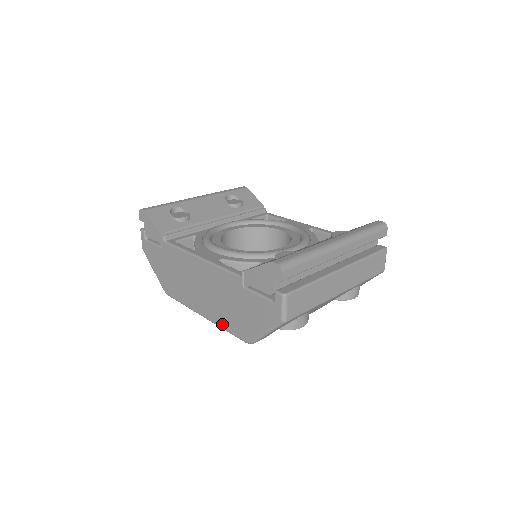
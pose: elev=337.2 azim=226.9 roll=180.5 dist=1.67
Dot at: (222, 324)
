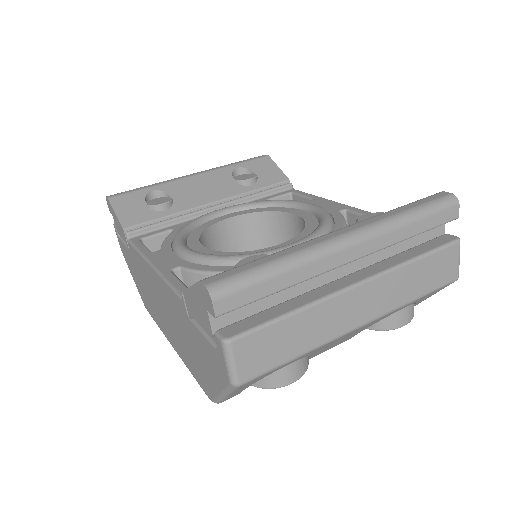
Dot at: (187, 364)
